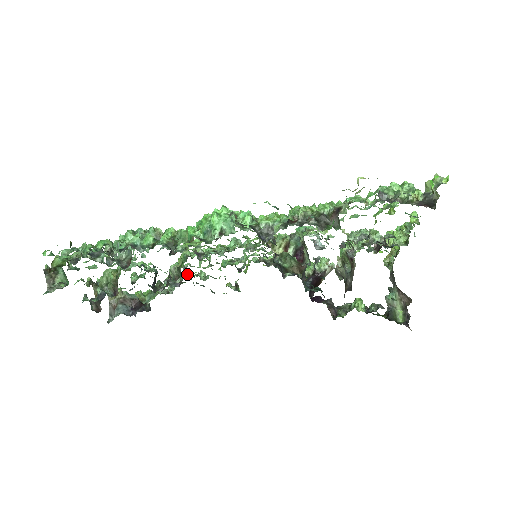
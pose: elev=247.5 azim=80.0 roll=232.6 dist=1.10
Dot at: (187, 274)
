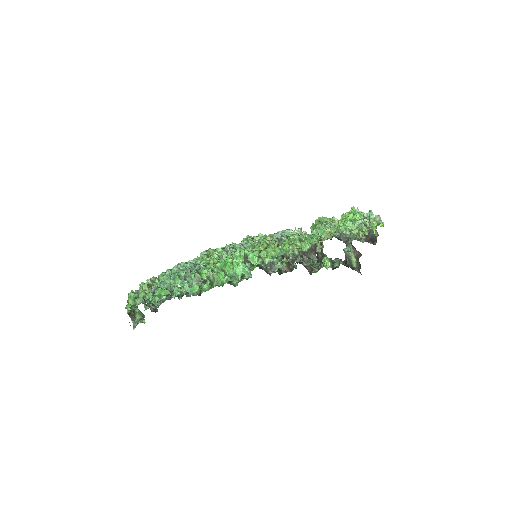
Dot at: occluded
